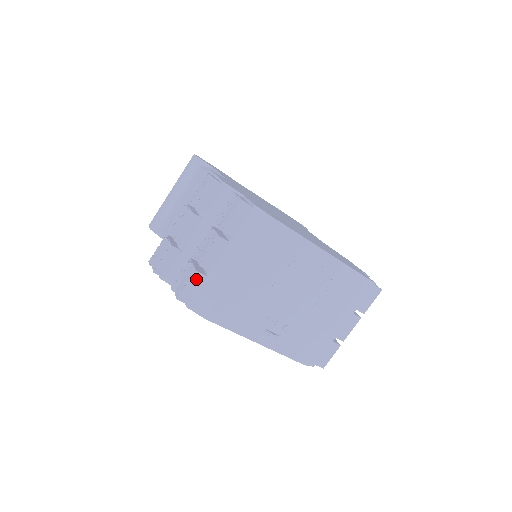
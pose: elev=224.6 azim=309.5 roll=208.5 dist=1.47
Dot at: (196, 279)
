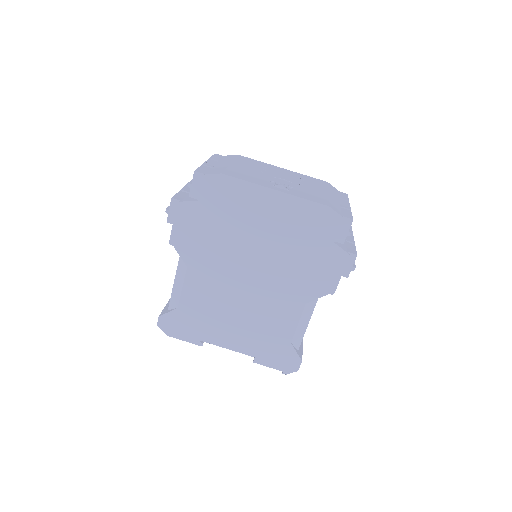
Dot at: (203, 167)
